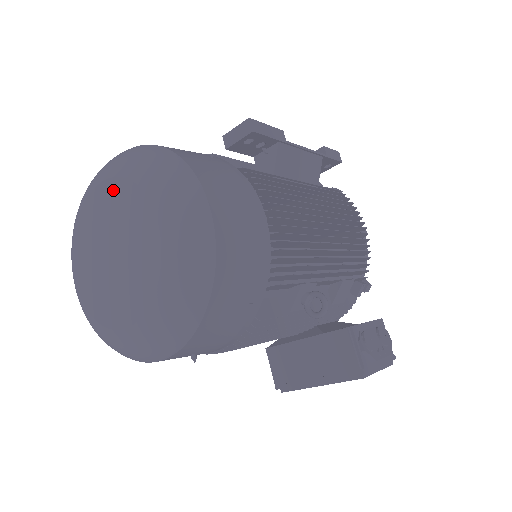
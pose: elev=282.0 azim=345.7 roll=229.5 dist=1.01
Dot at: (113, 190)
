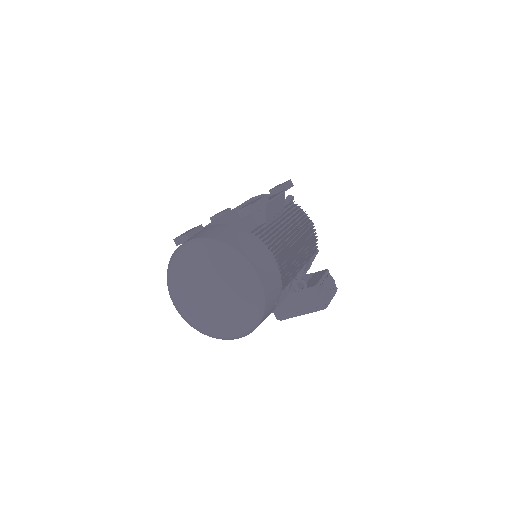
Dot at: (200, 268)
